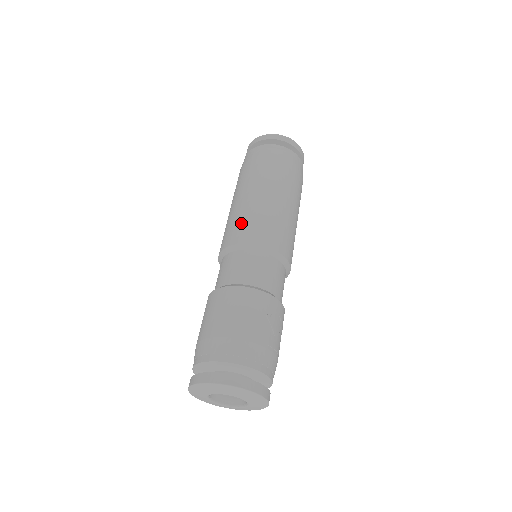
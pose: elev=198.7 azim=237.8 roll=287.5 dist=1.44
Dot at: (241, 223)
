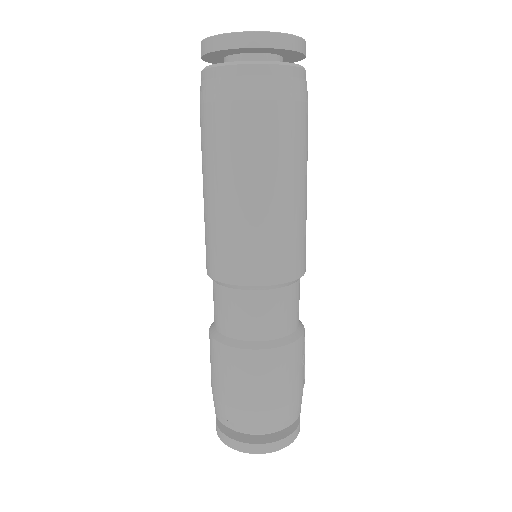
Dot at: (258, 250)
